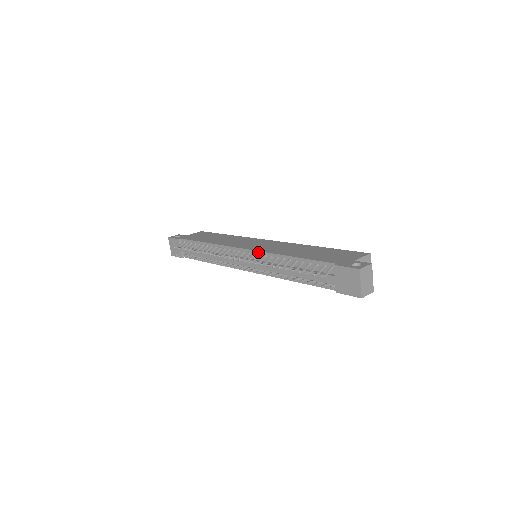
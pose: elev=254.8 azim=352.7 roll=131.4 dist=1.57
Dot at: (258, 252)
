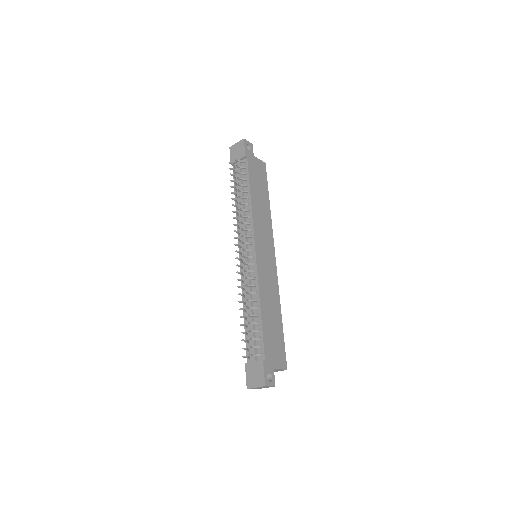
Dot at: (256, 269)
